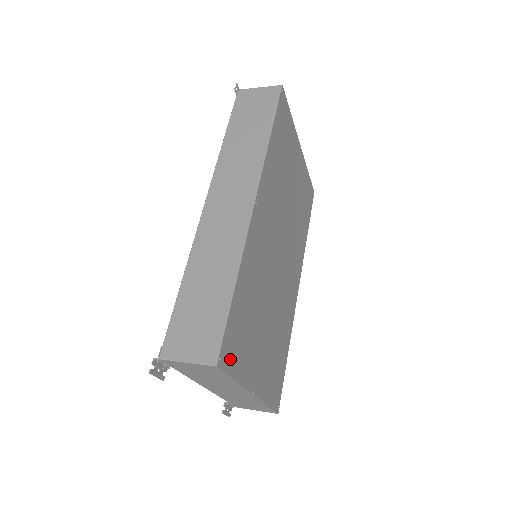
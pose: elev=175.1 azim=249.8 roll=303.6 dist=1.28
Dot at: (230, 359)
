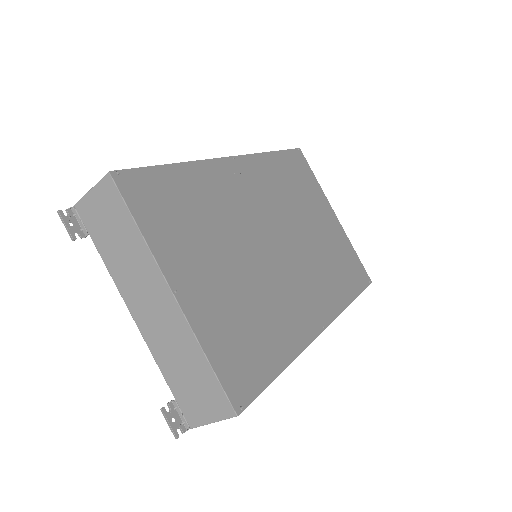
Dot at: (138, 198)
